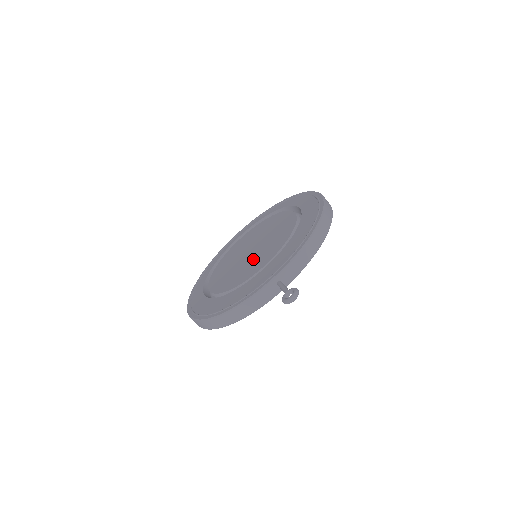
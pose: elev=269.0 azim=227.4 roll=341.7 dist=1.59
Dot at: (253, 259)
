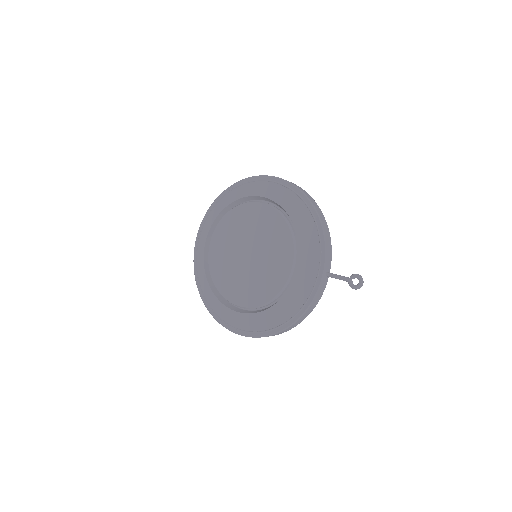
Dot at: (266, 263)
